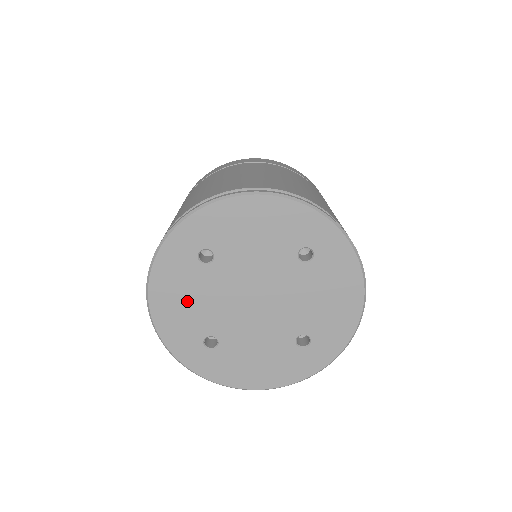
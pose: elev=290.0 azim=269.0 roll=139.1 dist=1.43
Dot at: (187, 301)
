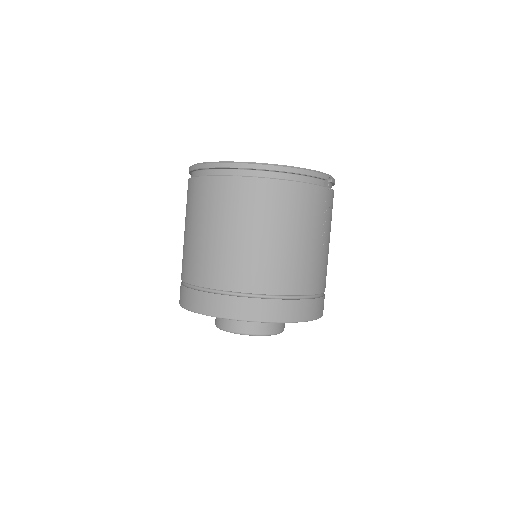
Dot at: occluded
